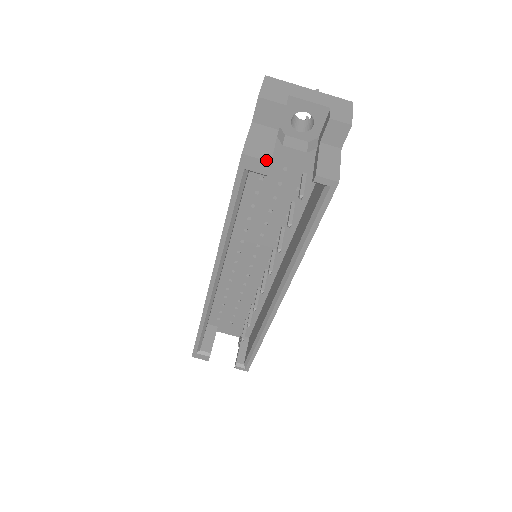
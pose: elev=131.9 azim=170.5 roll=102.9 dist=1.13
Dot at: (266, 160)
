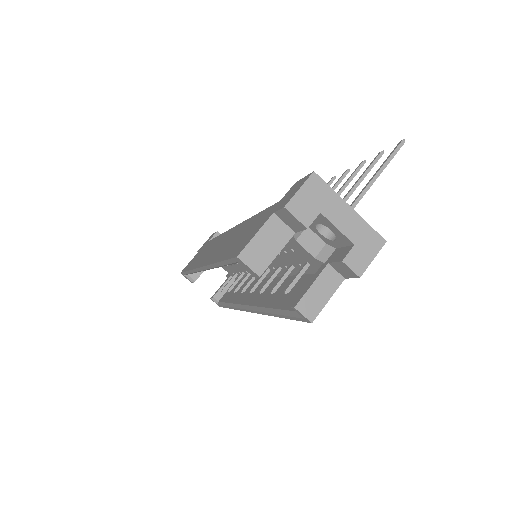
Dot at: (256, 273)
